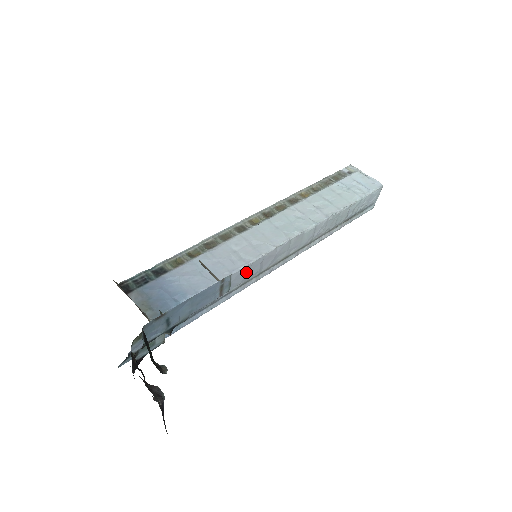
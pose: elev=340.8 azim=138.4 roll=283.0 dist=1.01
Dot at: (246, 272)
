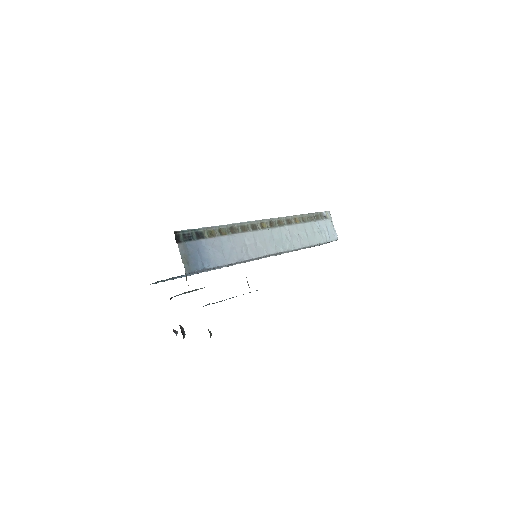
Dot at: (243, 261)
